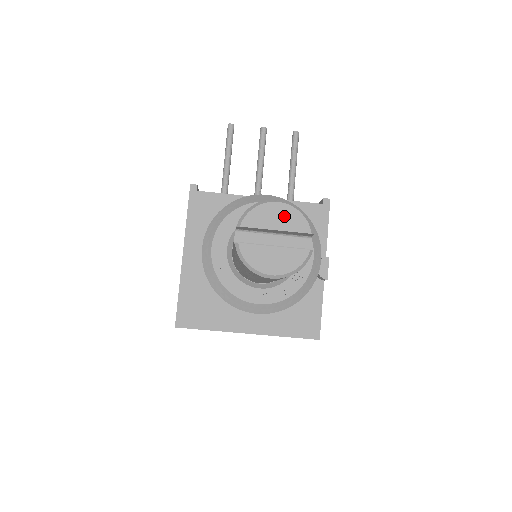
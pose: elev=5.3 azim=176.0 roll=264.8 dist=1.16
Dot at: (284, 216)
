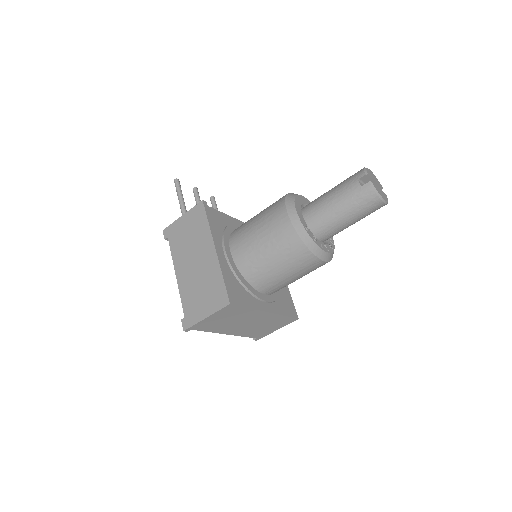
Dot at: (374, 176)
